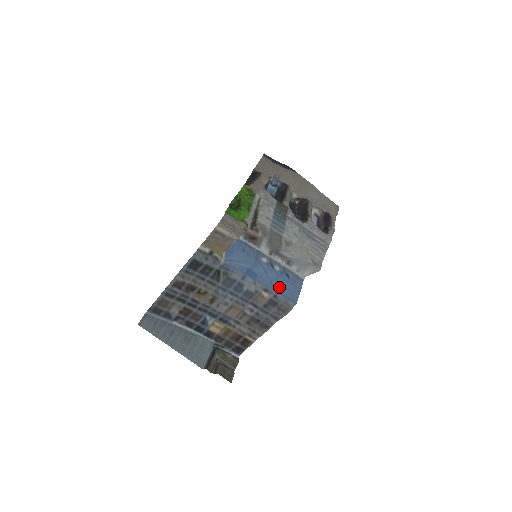
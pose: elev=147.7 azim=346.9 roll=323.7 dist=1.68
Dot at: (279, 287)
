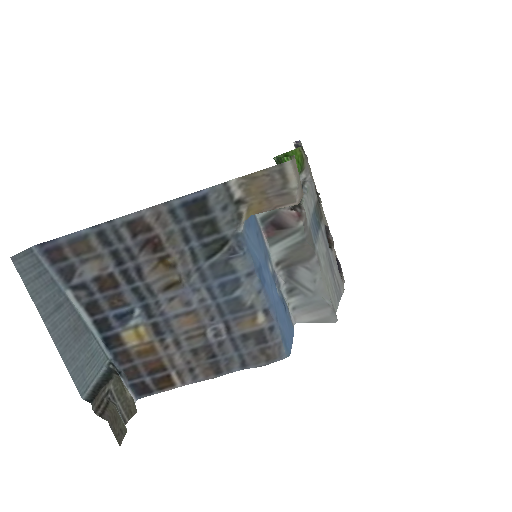
Dot at: (280, 317)
